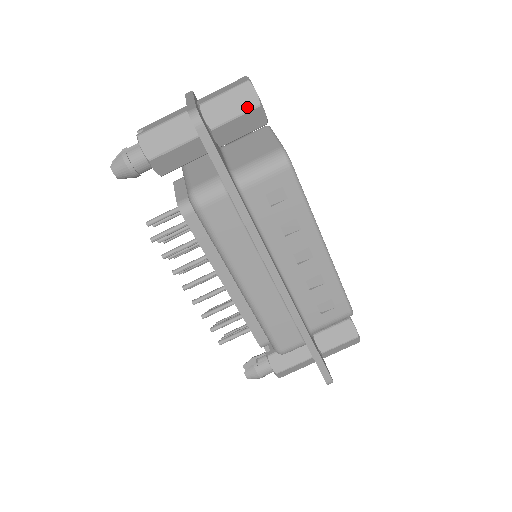
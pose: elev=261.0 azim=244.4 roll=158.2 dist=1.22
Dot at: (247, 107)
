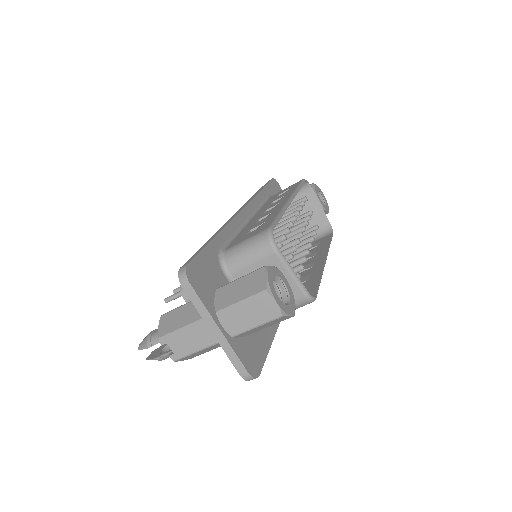
Dot at: occluded
